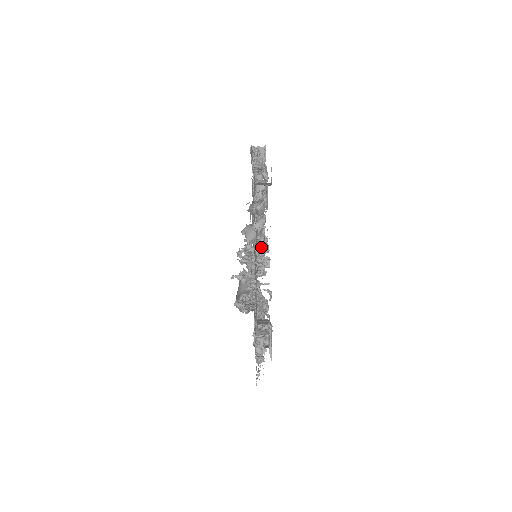
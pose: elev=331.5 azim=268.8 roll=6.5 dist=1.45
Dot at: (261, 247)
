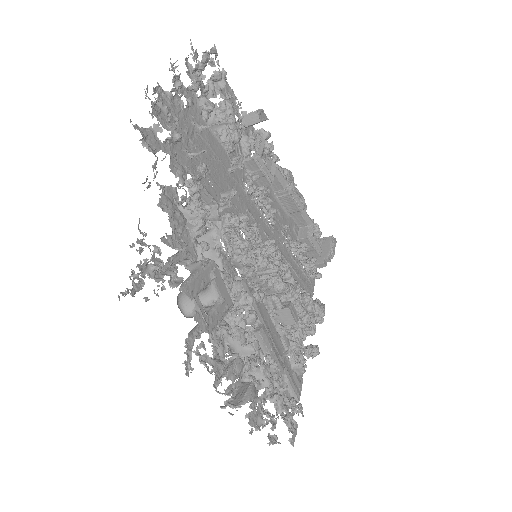
Dot at: (264, 241)
